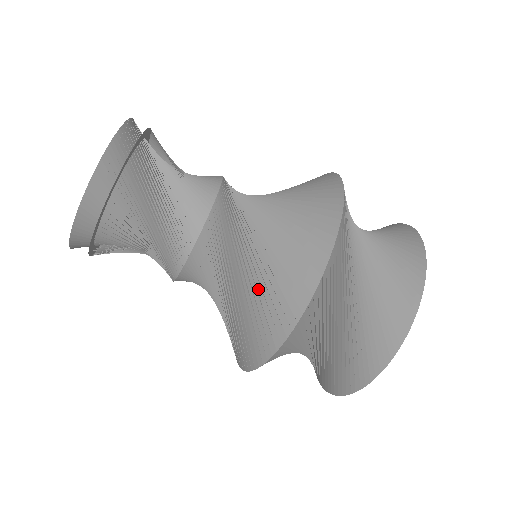
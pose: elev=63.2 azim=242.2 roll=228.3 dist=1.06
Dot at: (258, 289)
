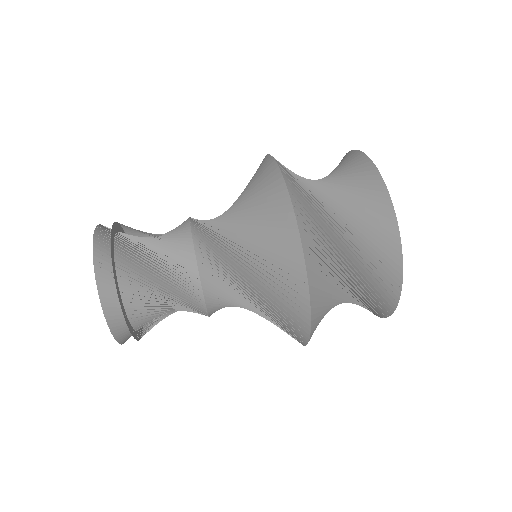
Dot at: (253, 215)
